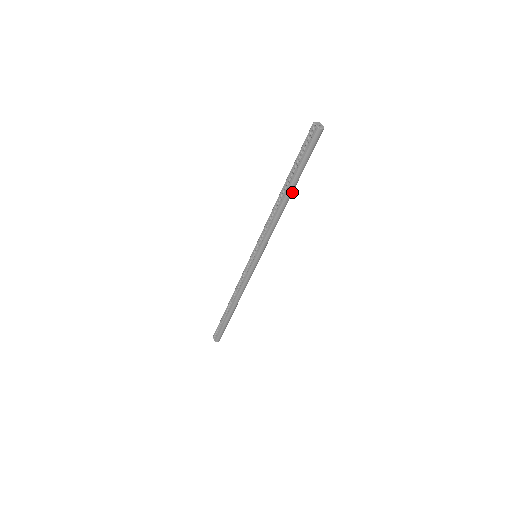
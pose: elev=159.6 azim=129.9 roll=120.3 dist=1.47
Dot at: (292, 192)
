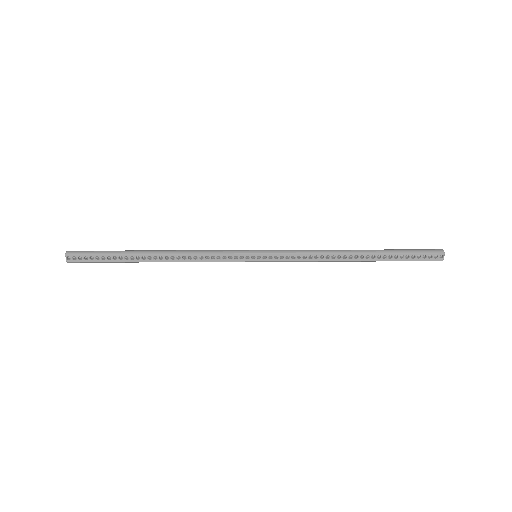
Dot at: (362, 259)
